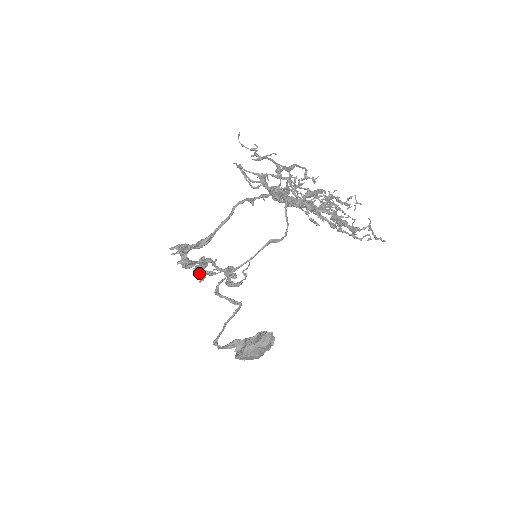
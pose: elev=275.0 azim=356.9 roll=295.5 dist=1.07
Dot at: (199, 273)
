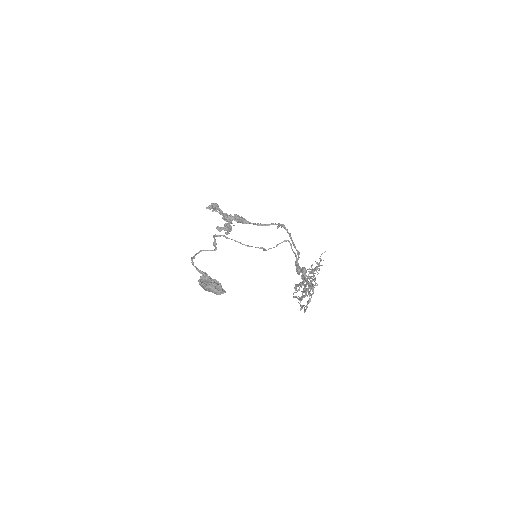
Dot at: occluded
